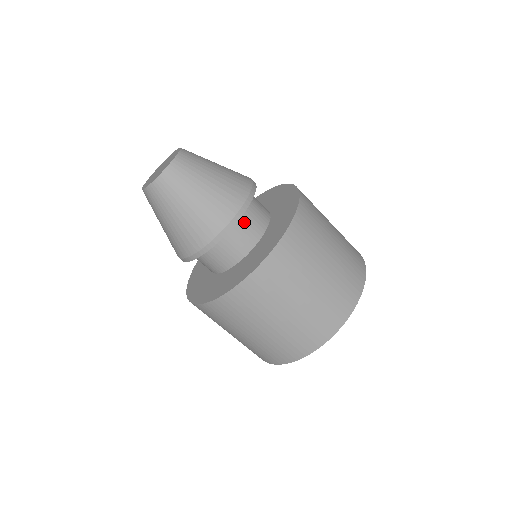
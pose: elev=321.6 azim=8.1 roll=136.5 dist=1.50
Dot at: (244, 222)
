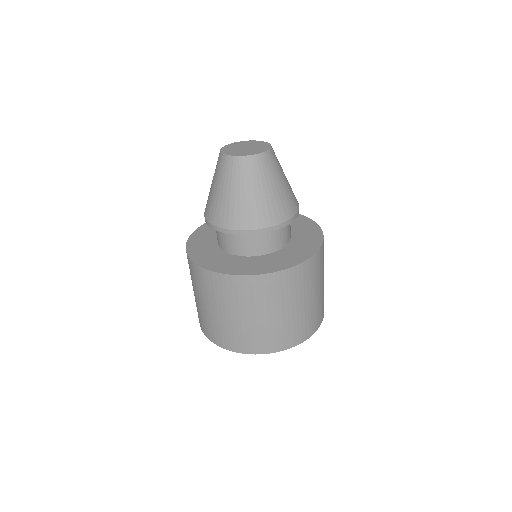
Dot at: (247, 237)
